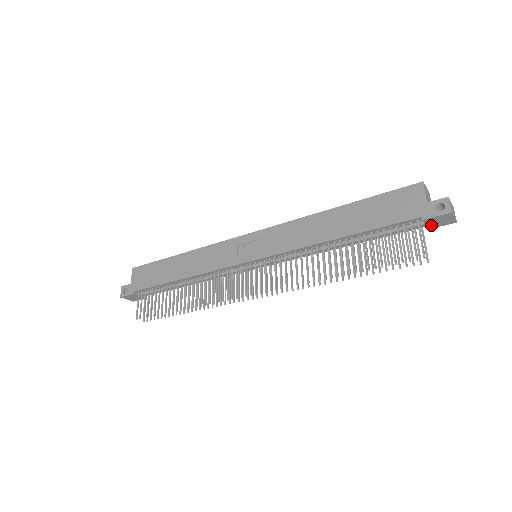
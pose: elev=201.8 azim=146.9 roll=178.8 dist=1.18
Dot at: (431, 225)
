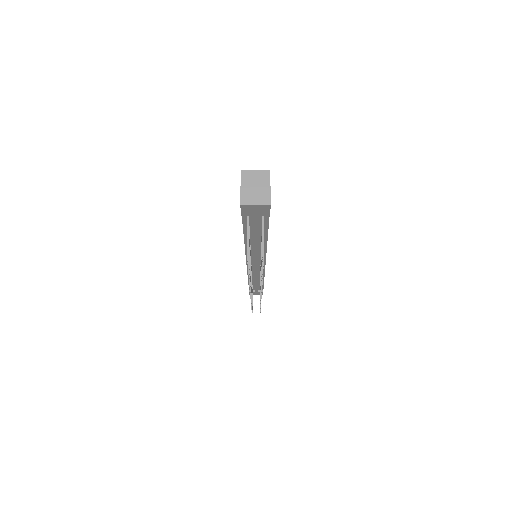
Dot at: (261, 214)
